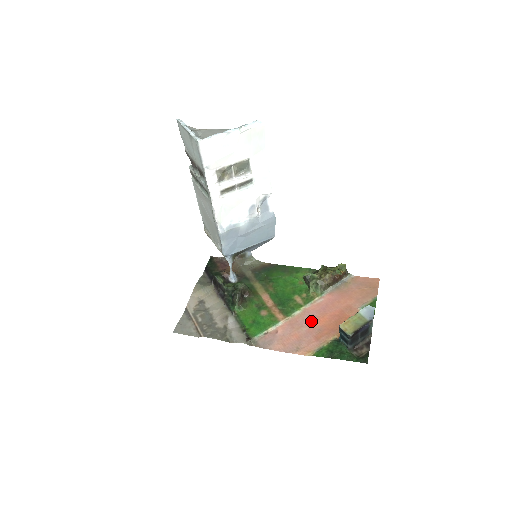
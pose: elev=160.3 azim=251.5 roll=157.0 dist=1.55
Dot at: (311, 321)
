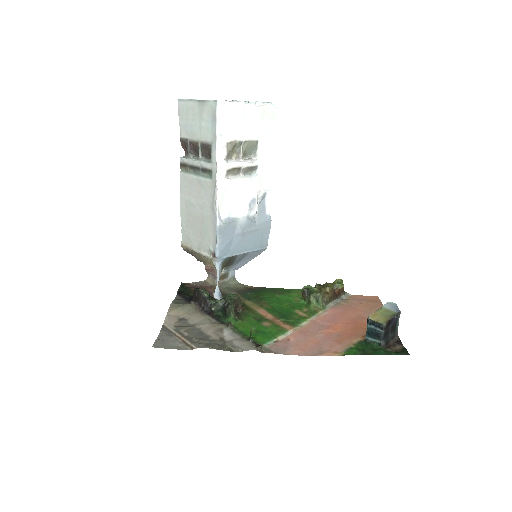
Dot at: (324, 329)
